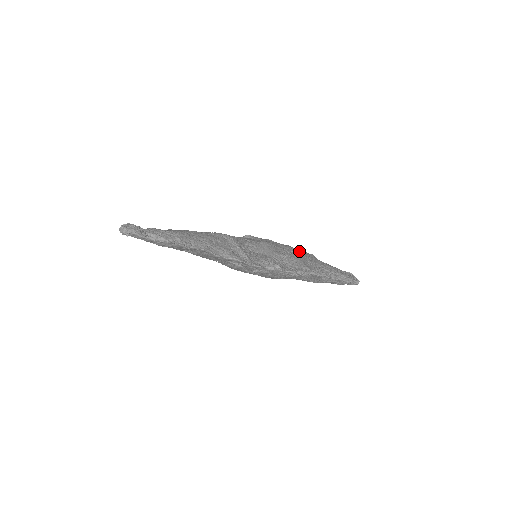
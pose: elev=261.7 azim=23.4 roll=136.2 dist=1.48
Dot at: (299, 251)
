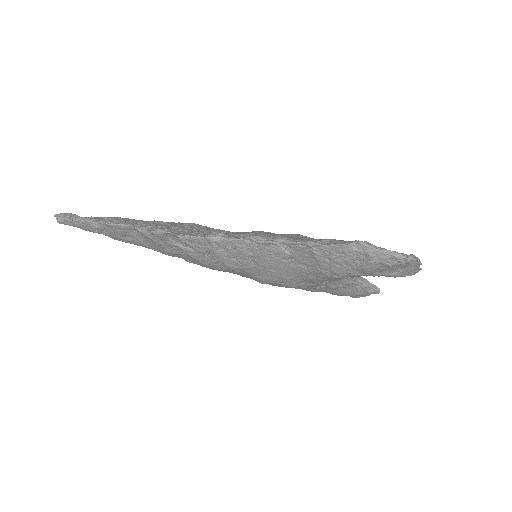
Dot at: occluded
